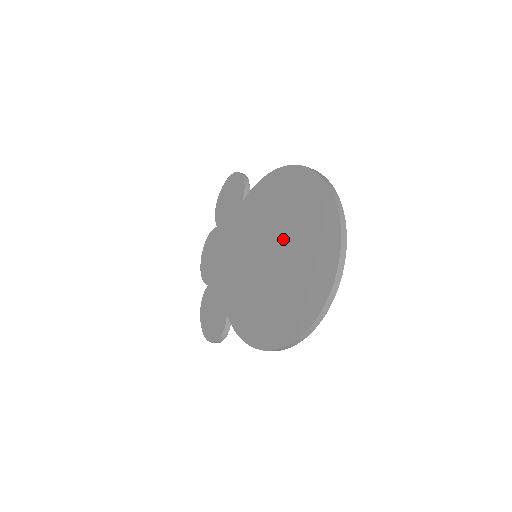
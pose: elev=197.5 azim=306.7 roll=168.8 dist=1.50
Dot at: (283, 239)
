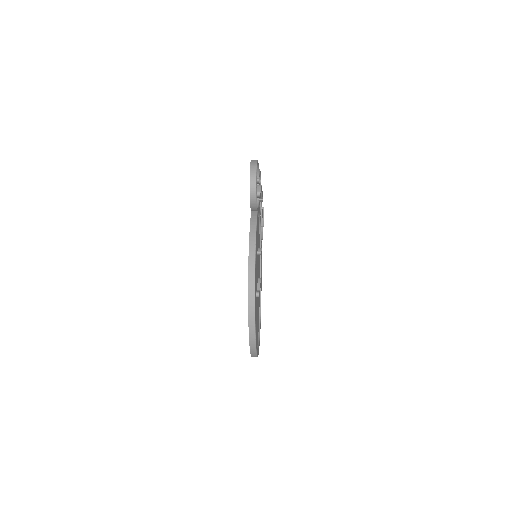
Dot at: occluded
